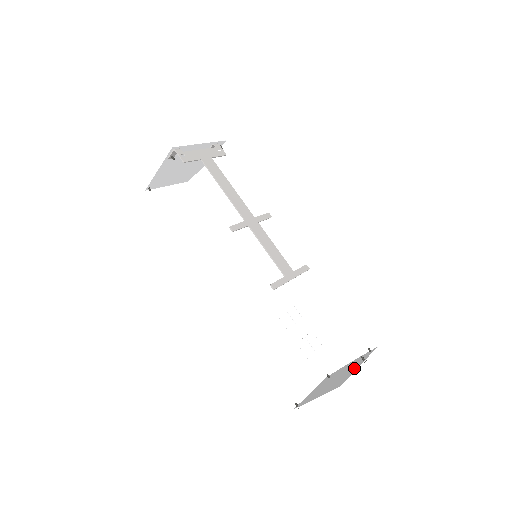
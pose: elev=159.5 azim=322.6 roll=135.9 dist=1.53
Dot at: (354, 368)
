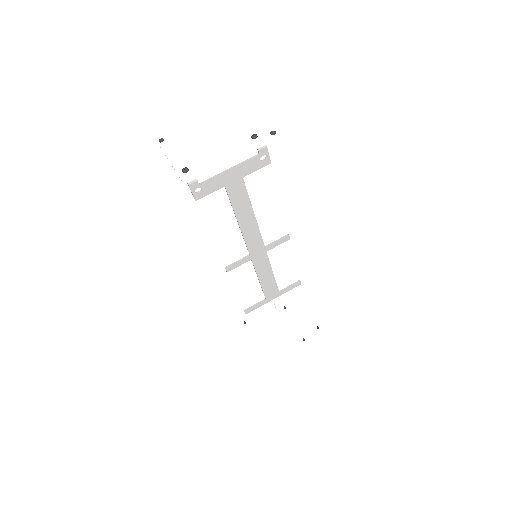
Dot at: (291, 344)
